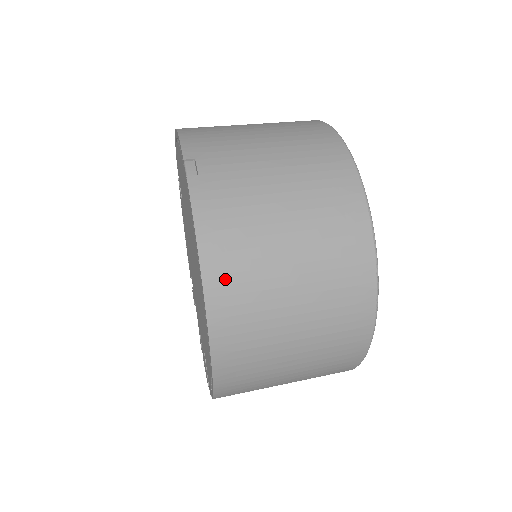
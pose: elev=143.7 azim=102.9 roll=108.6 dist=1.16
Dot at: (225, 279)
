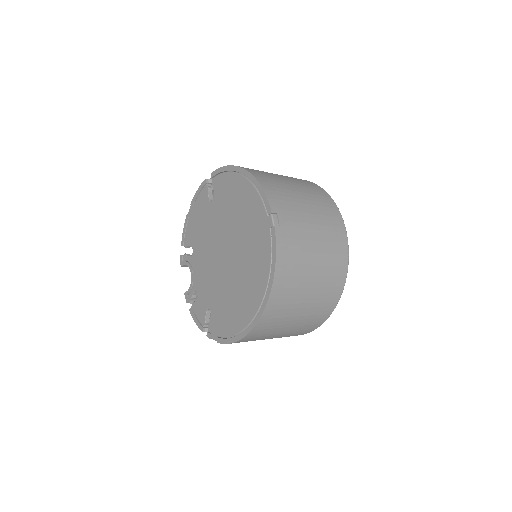
Dot at: (281, 291)
